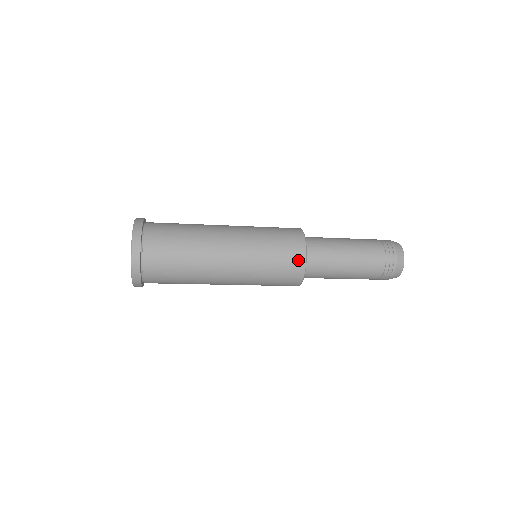
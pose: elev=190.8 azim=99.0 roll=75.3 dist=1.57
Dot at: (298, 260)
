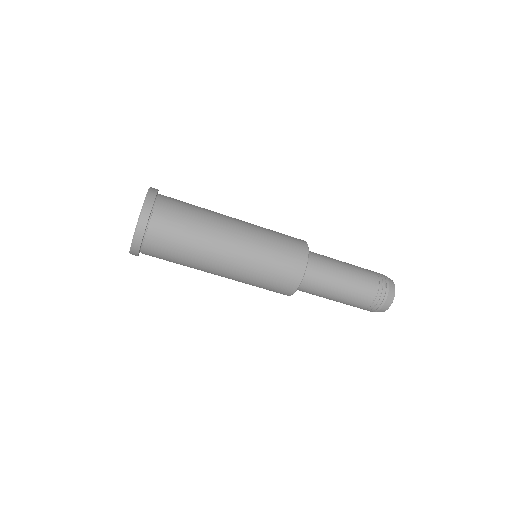
Dot at: (301, 244)
